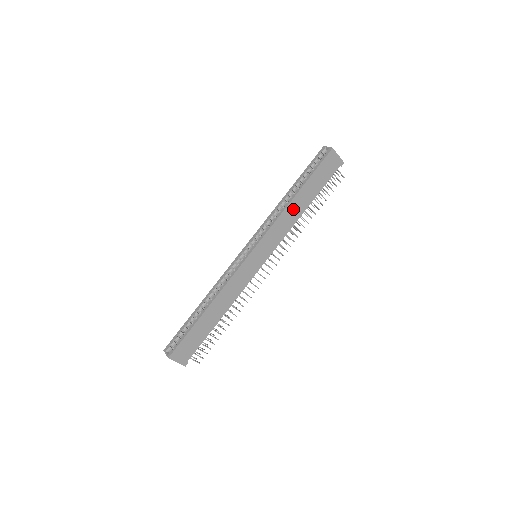
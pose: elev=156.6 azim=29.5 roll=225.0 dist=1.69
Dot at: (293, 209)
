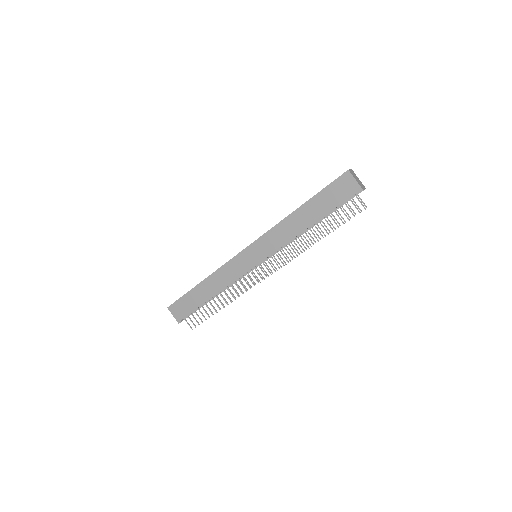
Dot at: (294, 222)
